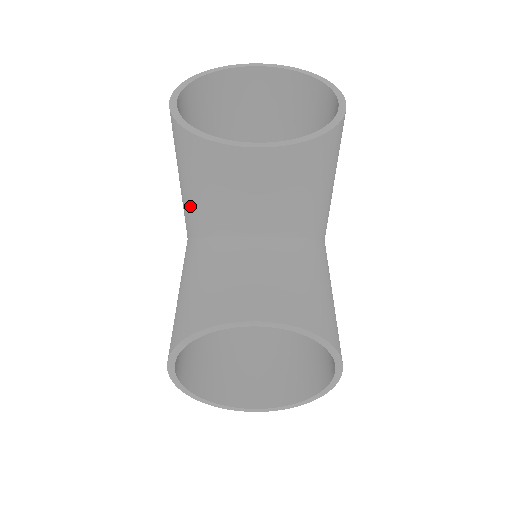
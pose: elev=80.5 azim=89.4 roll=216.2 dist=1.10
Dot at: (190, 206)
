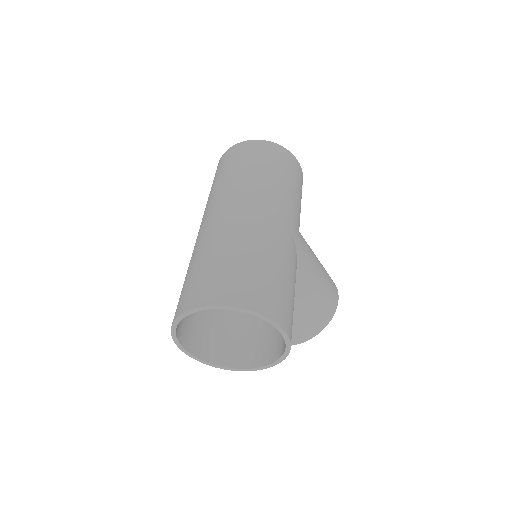
Dot at: (221, 317)
